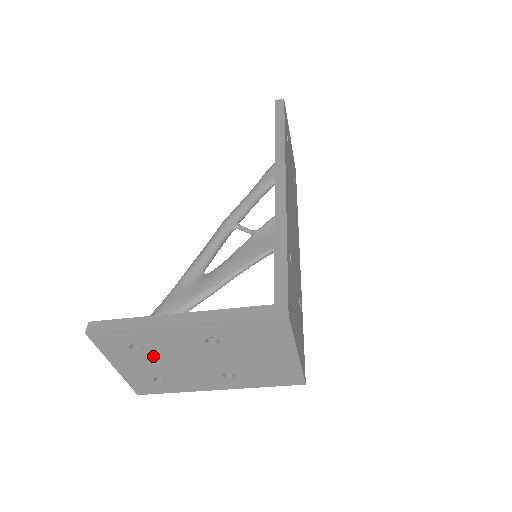
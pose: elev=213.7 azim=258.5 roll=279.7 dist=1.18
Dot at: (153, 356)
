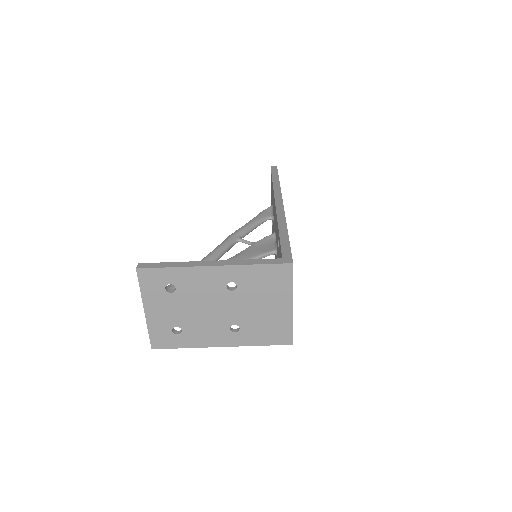
Dot at: (181, 300)
